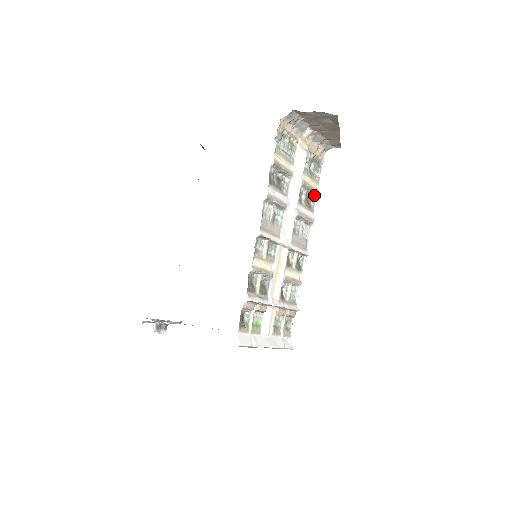
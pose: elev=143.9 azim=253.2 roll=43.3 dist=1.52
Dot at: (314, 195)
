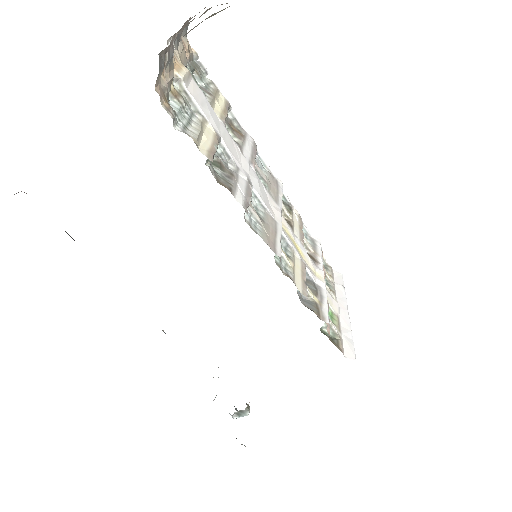
Dot at: occluded
